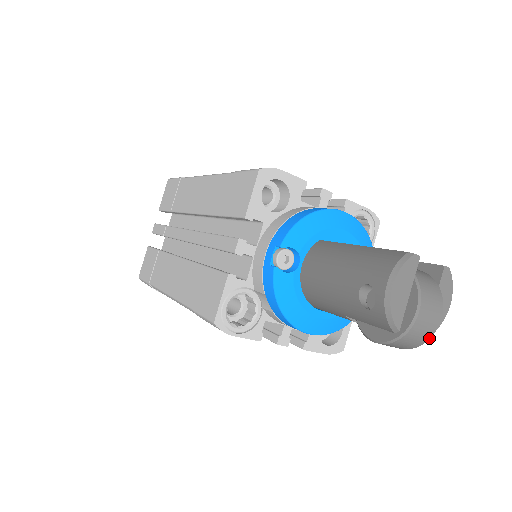
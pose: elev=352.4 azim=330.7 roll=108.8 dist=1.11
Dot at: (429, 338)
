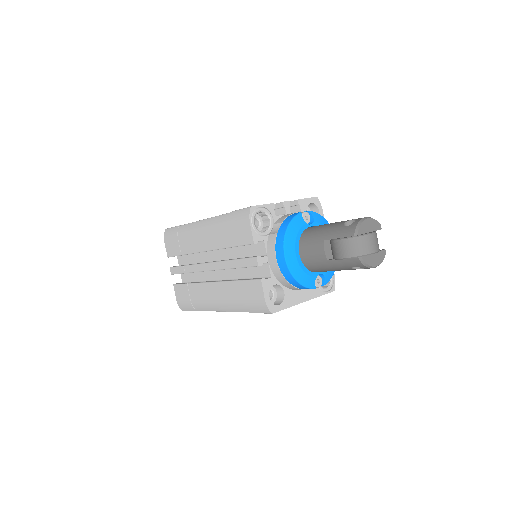
Dot at: (365, 254)
